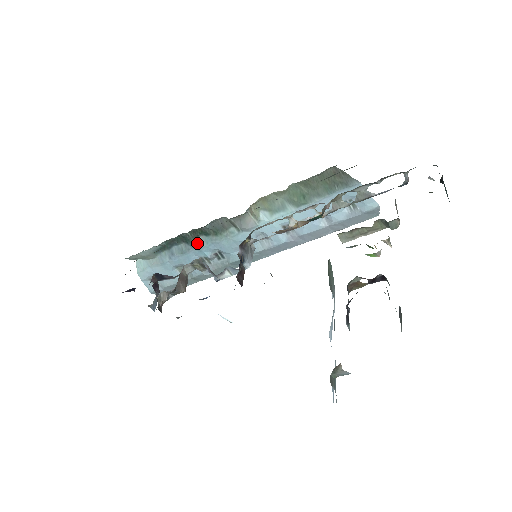
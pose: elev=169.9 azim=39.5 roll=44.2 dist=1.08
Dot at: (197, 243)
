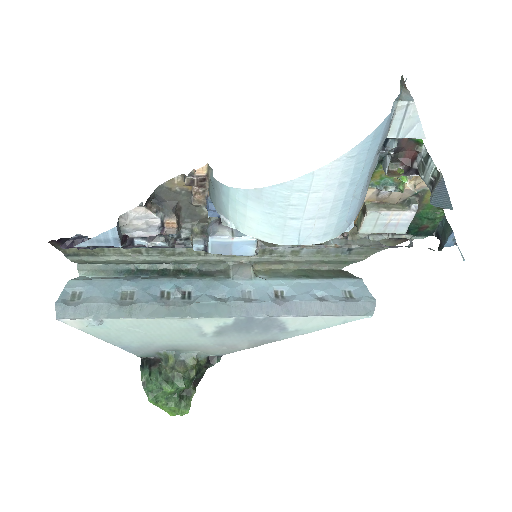
Dot at: (174, 276)
